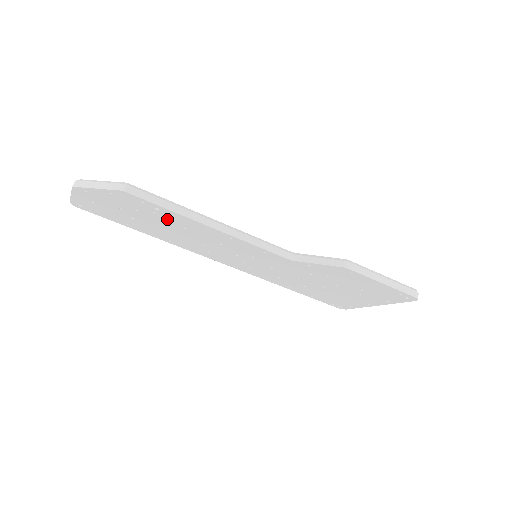
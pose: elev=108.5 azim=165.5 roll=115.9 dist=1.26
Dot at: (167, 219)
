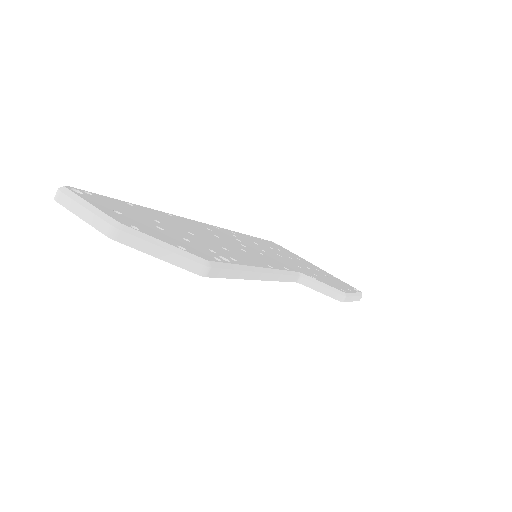
Dot at: occluded
